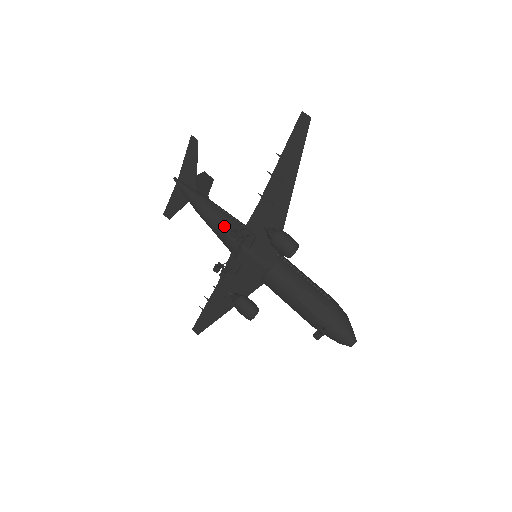
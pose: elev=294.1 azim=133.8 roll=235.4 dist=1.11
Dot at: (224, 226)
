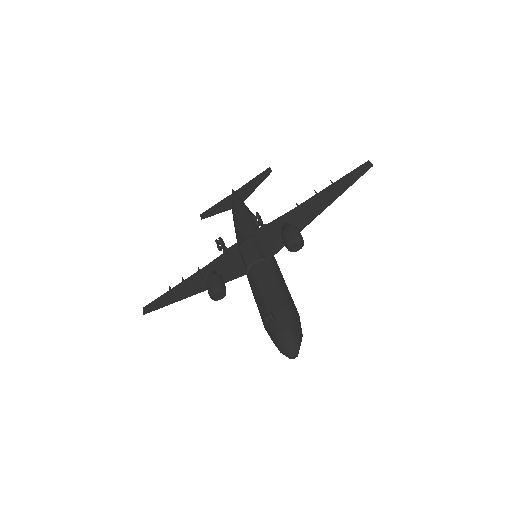
Dot at: (248, 222)
